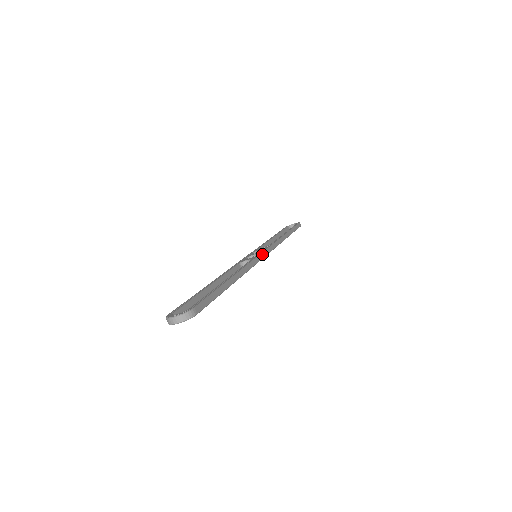
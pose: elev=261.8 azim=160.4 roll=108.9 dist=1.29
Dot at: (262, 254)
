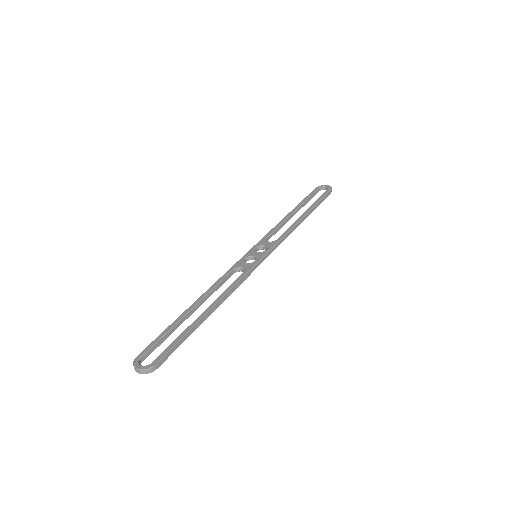
Dot at: (259, 262)
